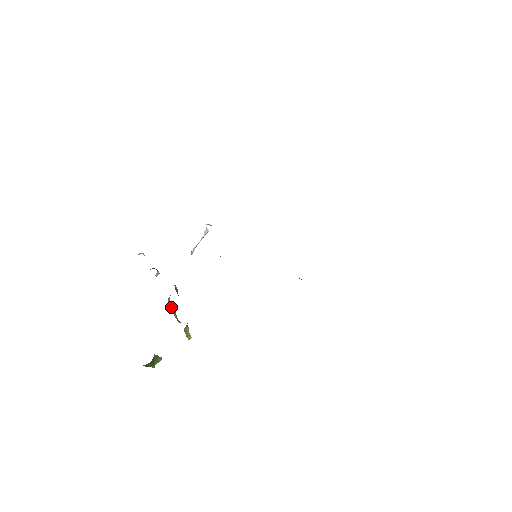
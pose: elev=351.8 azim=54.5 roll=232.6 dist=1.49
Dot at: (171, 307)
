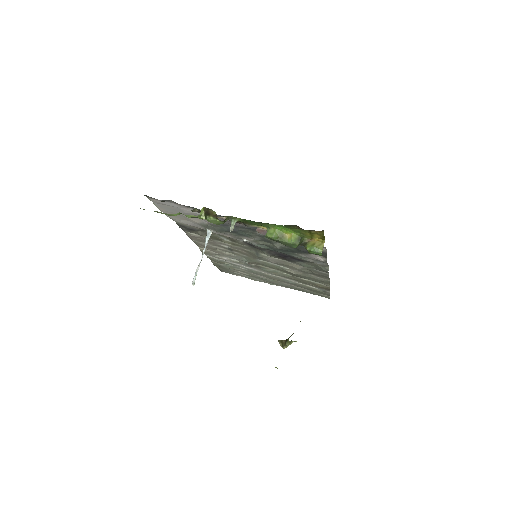
Dot at: (278, 235)
